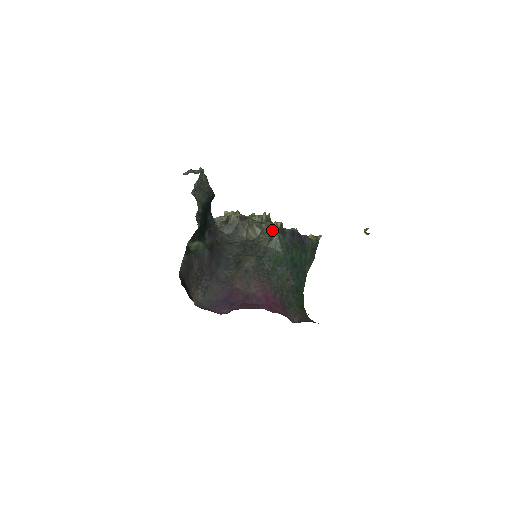
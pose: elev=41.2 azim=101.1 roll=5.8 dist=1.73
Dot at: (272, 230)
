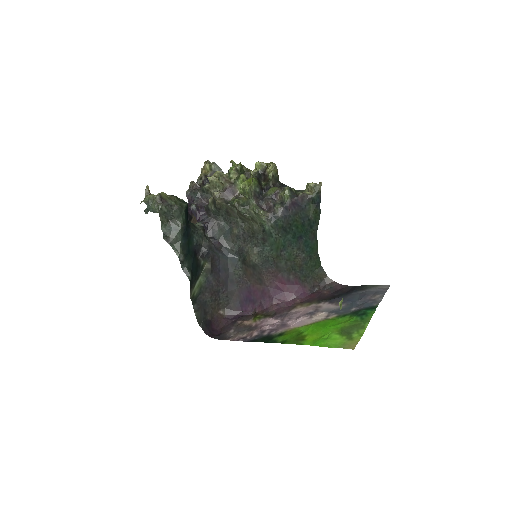
Dot at: (261, 220)
